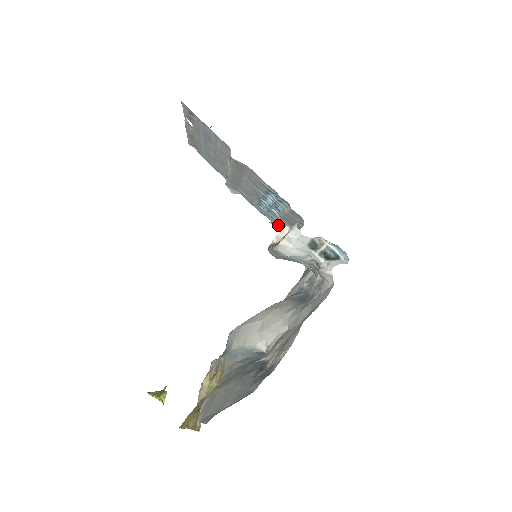
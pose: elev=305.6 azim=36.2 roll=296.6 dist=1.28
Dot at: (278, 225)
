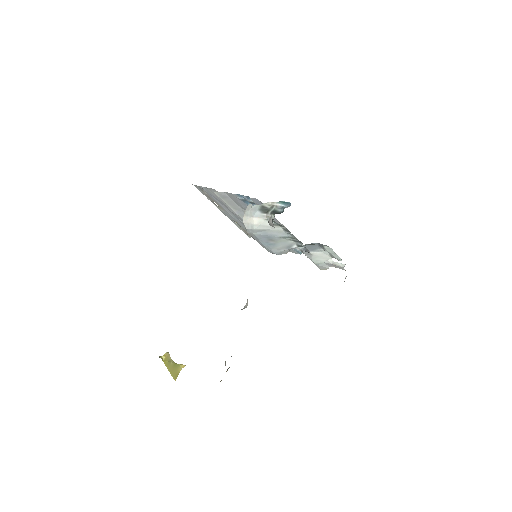
Dot at: occluded
